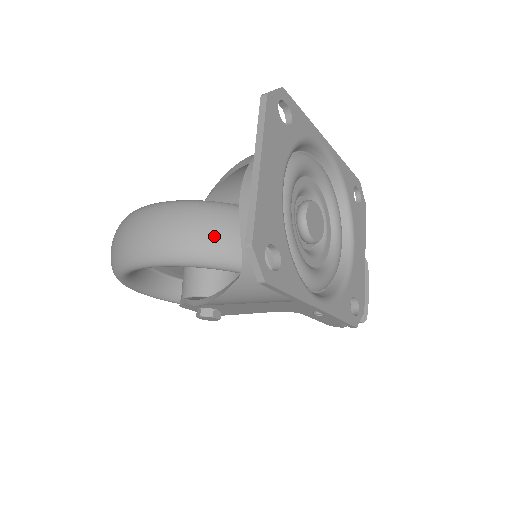
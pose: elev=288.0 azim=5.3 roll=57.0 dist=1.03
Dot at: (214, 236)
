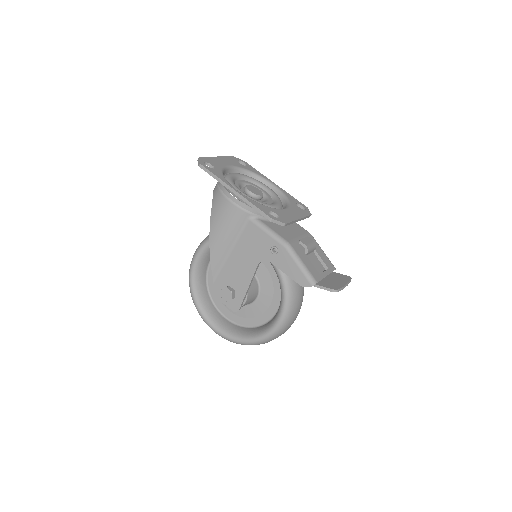
Dot at: occluded
